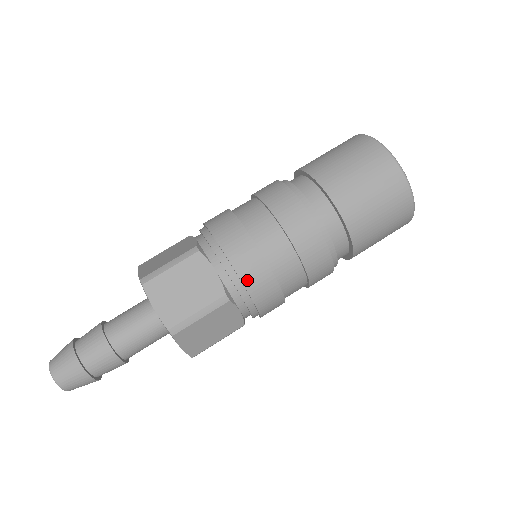
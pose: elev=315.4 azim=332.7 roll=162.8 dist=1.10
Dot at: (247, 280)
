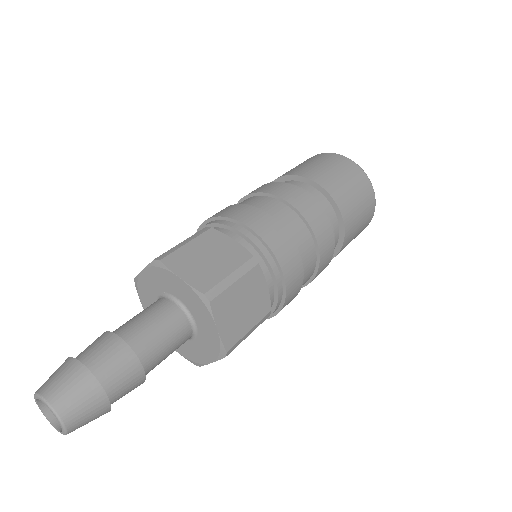
Dot at: (288, 296)
